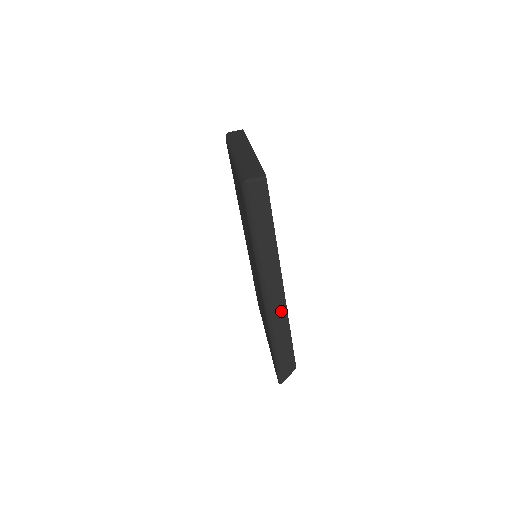
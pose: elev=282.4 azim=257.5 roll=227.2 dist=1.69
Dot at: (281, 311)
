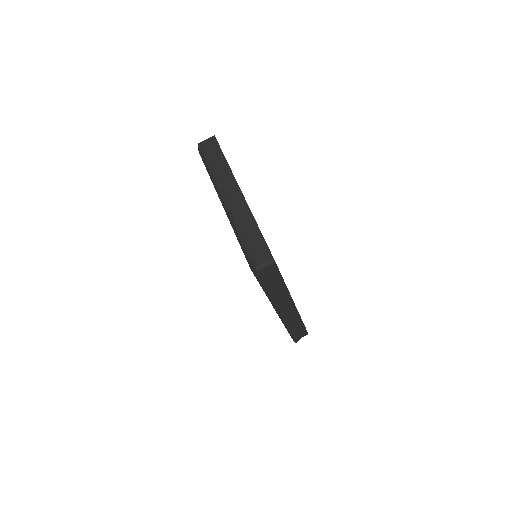
Dot at: (294, 317)
